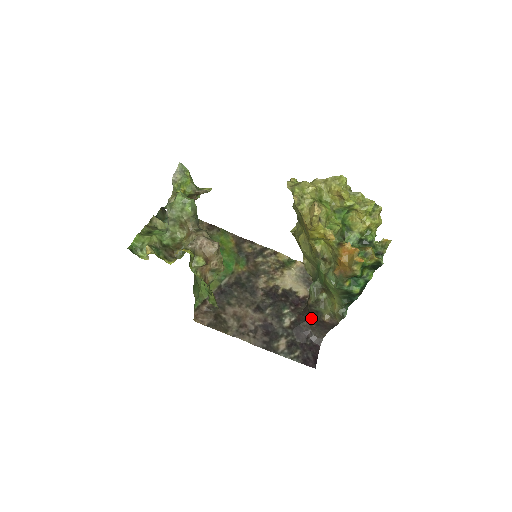
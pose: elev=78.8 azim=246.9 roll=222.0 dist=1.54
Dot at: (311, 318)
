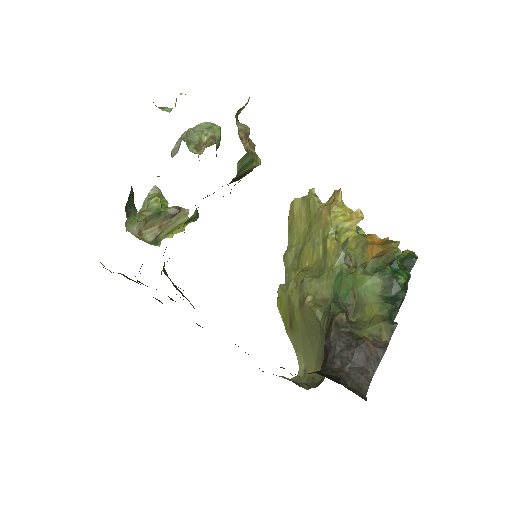
Dot at: (339, 358)
